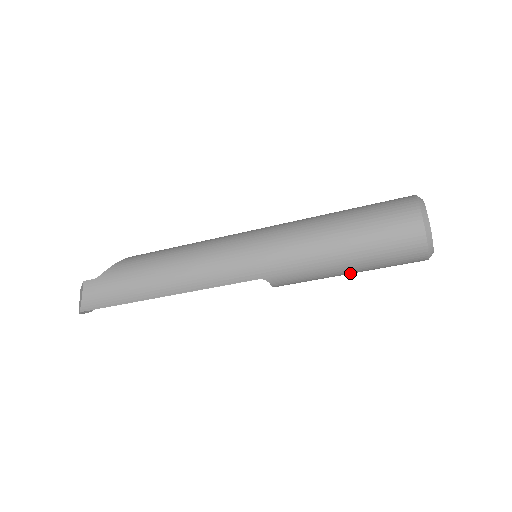
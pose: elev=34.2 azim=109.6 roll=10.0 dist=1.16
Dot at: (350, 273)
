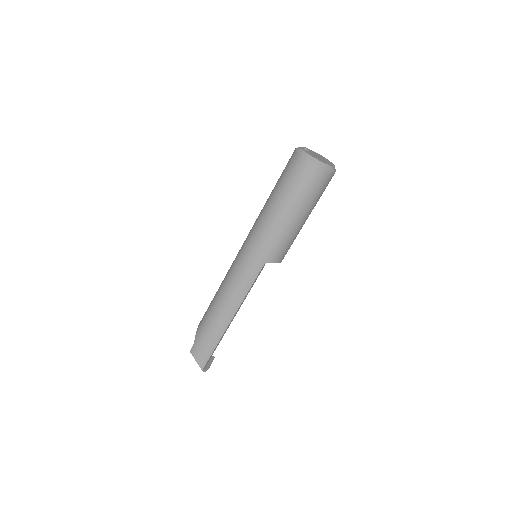
Dot at: (305, 218)
